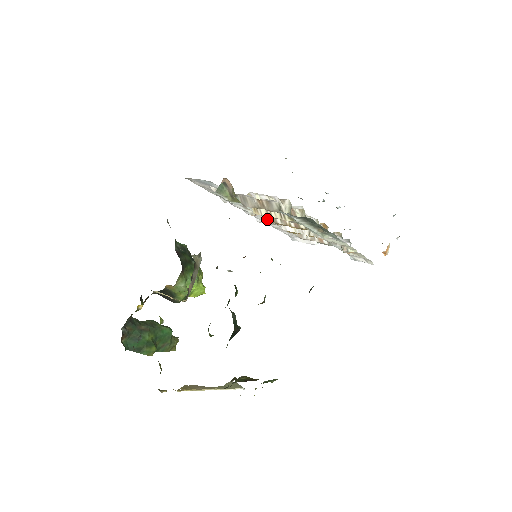
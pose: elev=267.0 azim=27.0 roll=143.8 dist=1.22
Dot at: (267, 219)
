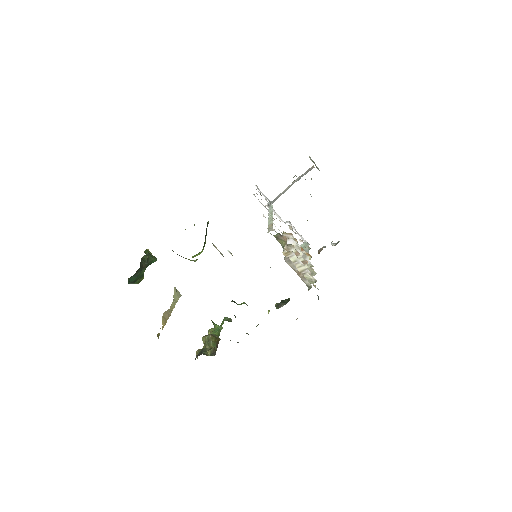
Dot at: occluded
